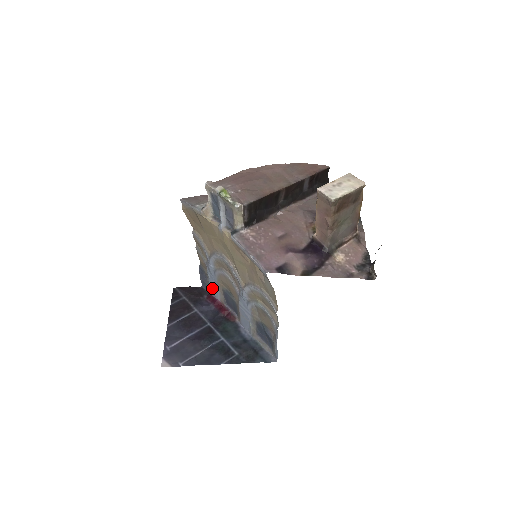
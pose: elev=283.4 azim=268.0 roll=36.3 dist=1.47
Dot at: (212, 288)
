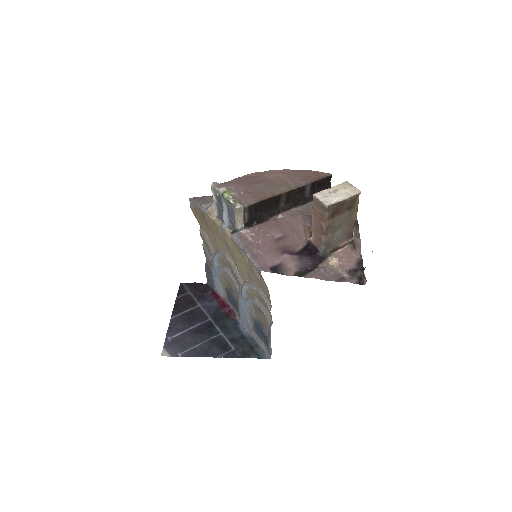
Dot at: (216, 285)
